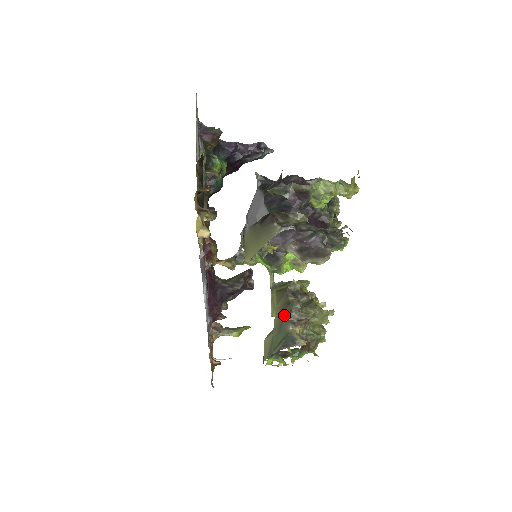
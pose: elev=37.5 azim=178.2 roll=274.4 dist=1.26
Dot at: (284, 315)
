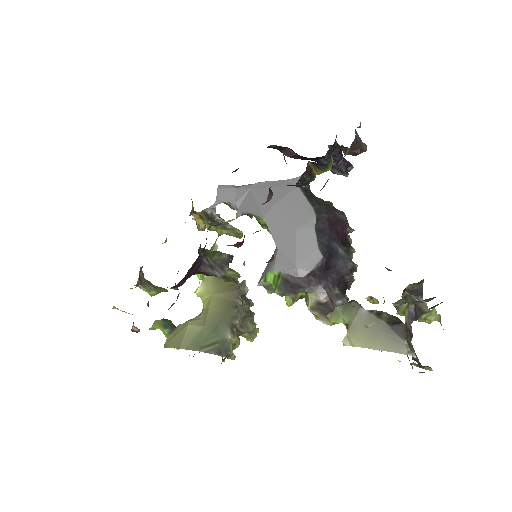
Dot at: (226, 316)
